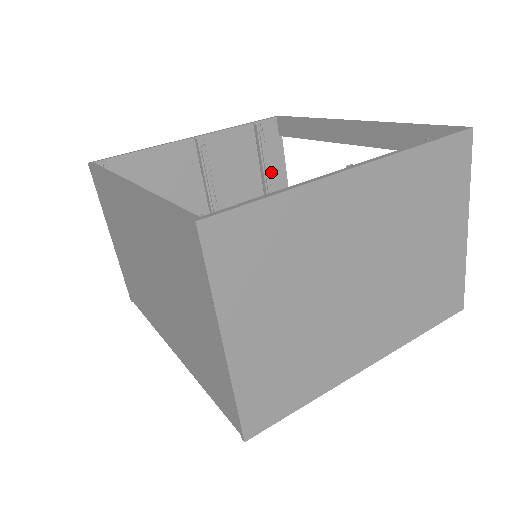
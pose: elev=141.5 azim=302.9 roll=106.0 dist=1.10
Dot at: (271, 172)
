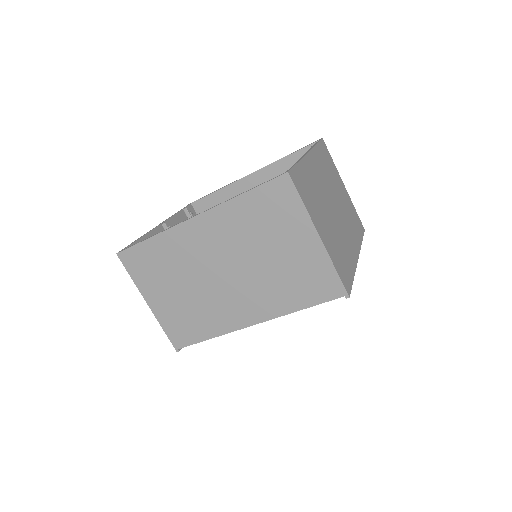
Dot at: occluded
